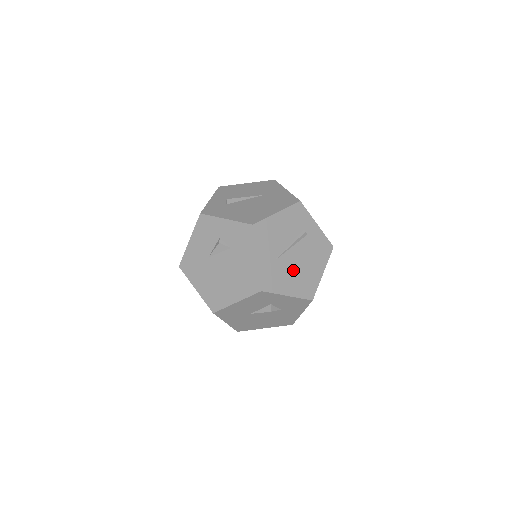
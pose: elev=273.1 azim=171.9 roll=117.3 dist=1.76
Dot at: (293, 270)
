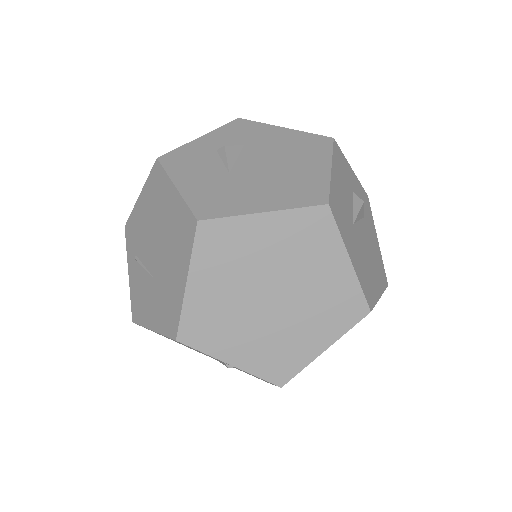
Dot at: occluded
